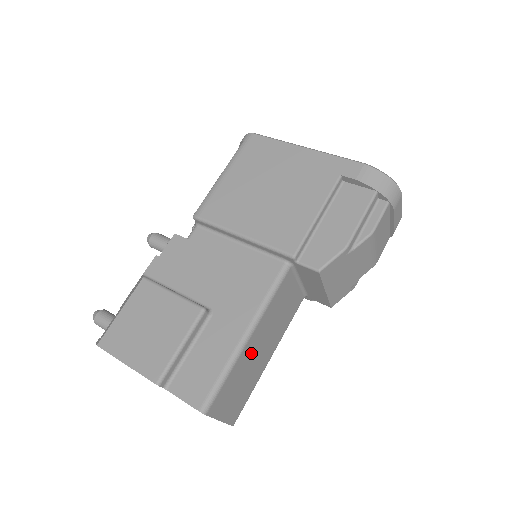
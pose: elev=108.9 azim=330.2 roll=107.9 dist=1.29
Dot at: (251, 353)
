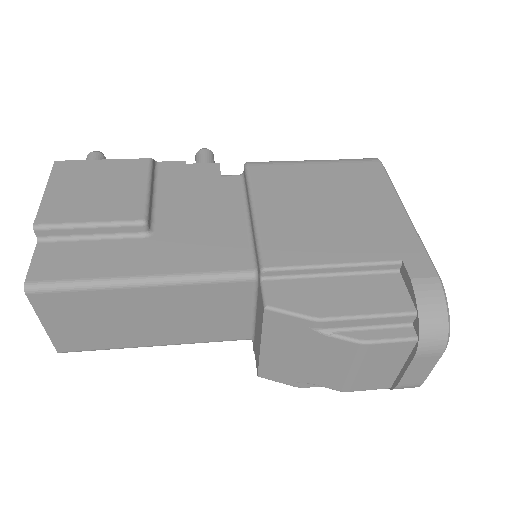
Dot at: (133, 306)
